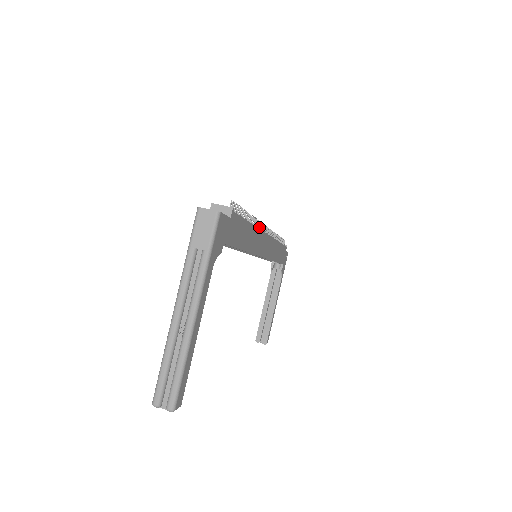
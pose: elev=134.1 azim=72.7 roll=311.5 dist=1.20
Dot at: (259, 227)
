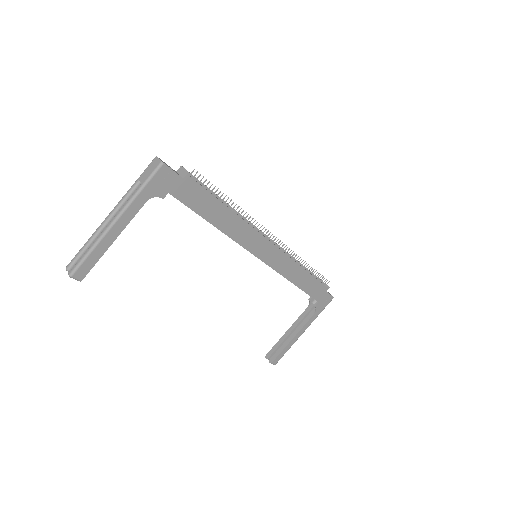
Dot at: occluded
